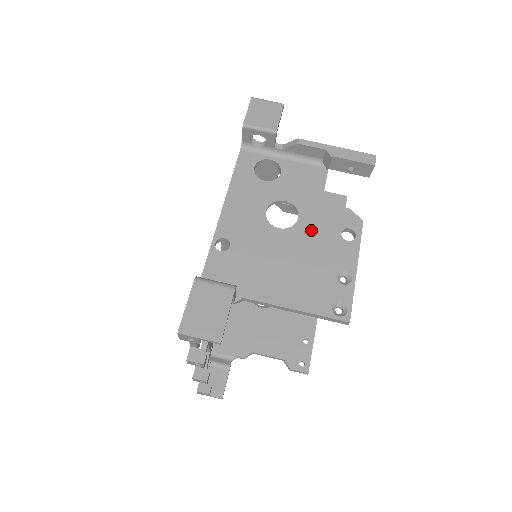
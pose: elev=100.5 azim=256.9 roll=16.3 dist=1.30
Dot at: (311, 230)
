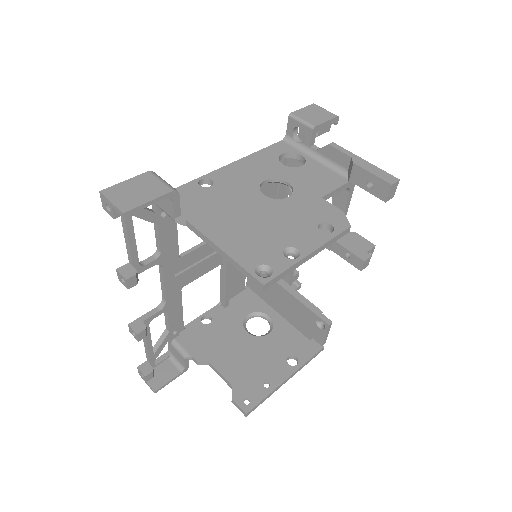
Dot at: (292, 209)
